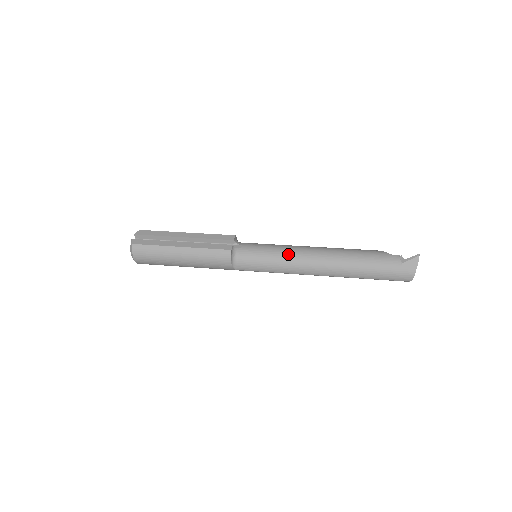
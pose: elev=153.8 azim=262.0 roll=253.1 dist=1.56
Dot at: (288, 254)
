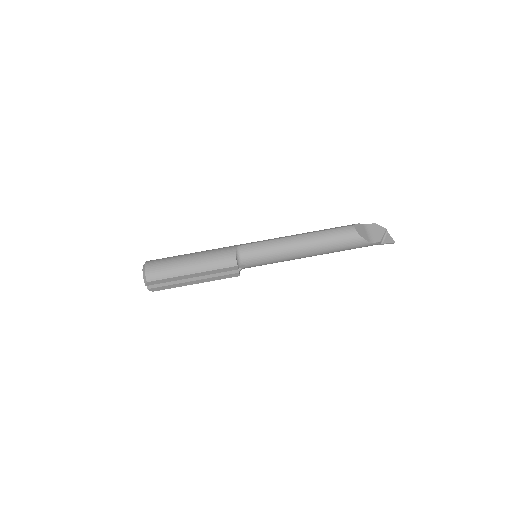
Dot at: occluded
